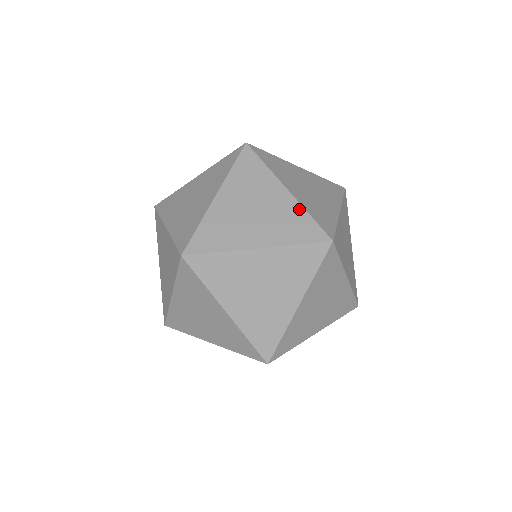
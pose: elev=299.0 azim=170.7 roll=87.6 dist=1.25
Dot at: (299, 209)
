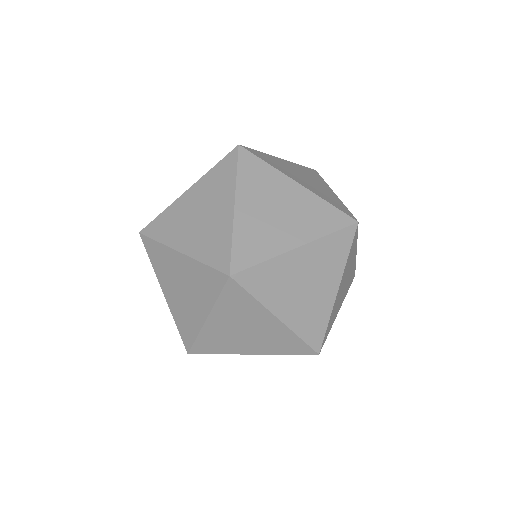
Dot at: (317, 200)
